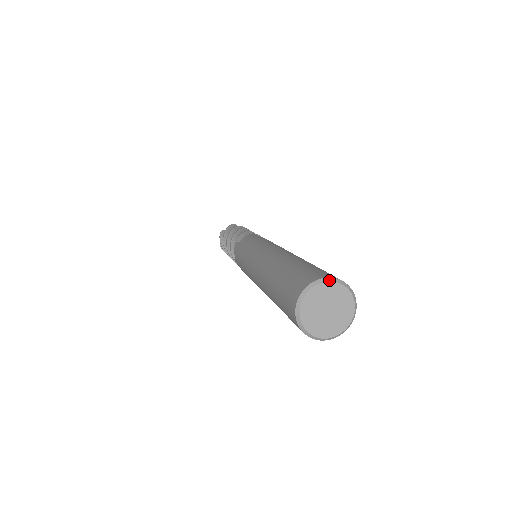
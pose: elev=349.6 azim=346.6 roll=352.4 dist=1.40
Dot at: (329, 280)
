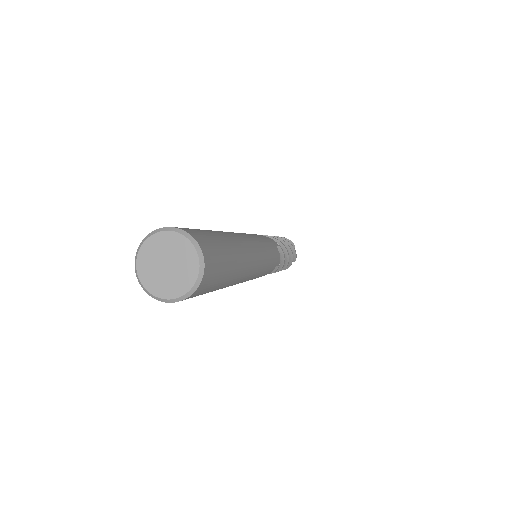
Dot at: (194, 243)
